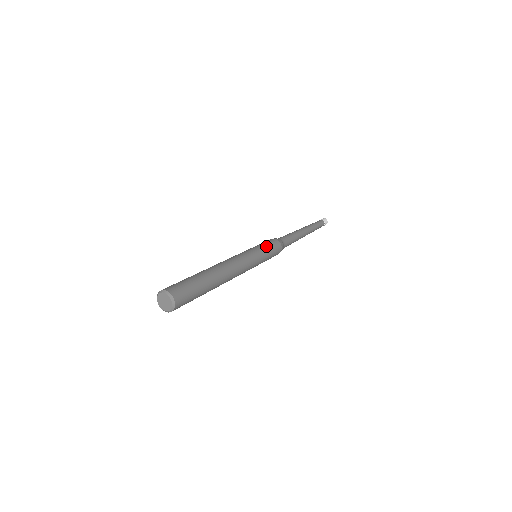
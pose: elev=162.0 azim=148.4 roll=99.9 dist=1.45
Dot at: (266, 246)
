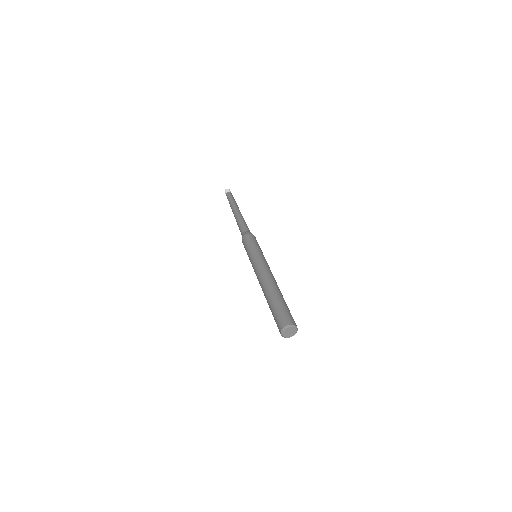
Dot at: (250, 246)
